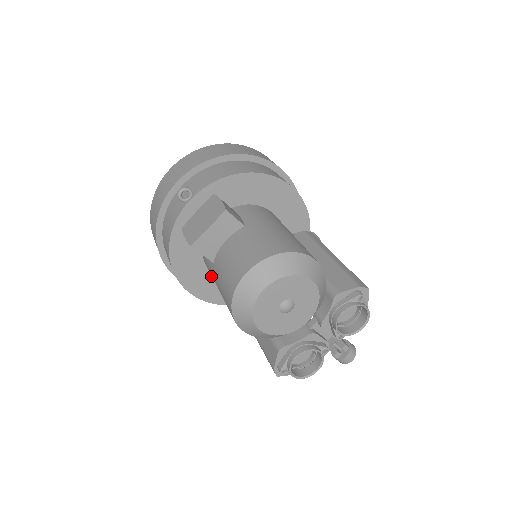
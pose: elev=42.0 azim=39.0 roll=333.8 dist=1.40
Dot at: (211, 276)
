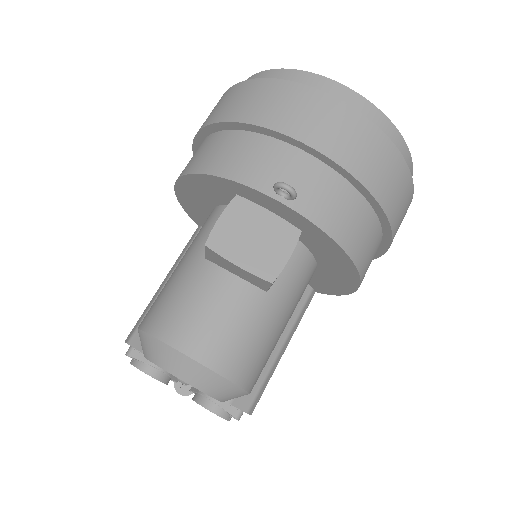
Dot at: (208, 209)
